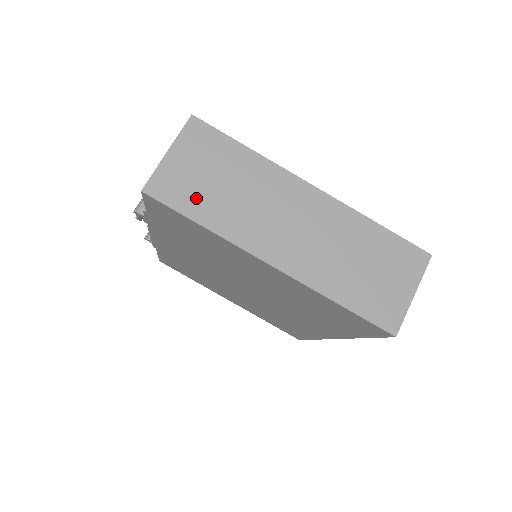
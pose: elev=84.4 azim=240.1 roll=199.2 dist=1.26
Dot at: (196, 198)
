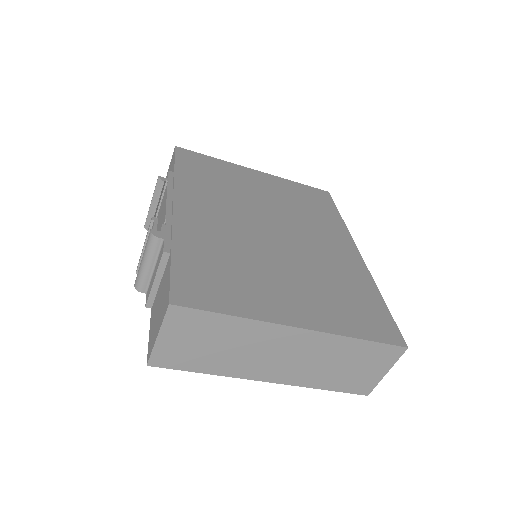
Dot at: (195, 359)
